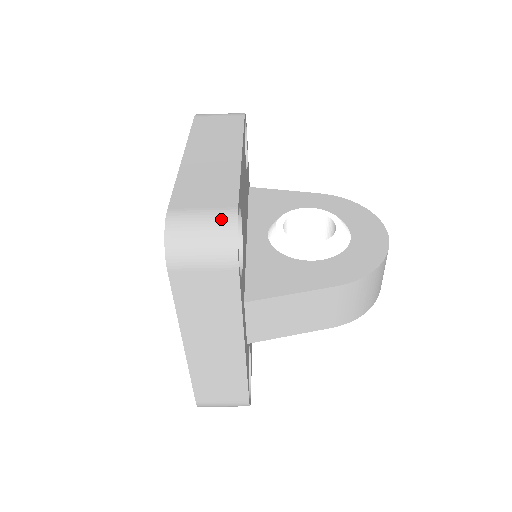
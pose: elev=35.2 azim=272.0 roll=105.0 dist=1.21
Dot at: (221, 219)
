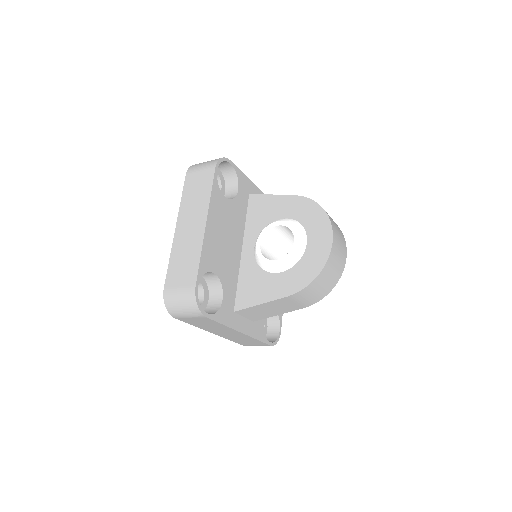
Dot at: (188, 295)
